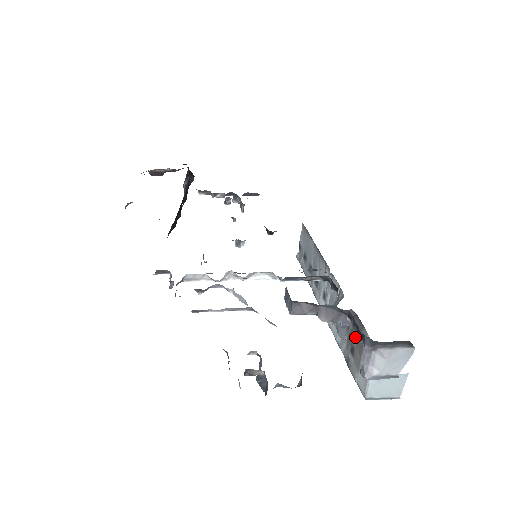
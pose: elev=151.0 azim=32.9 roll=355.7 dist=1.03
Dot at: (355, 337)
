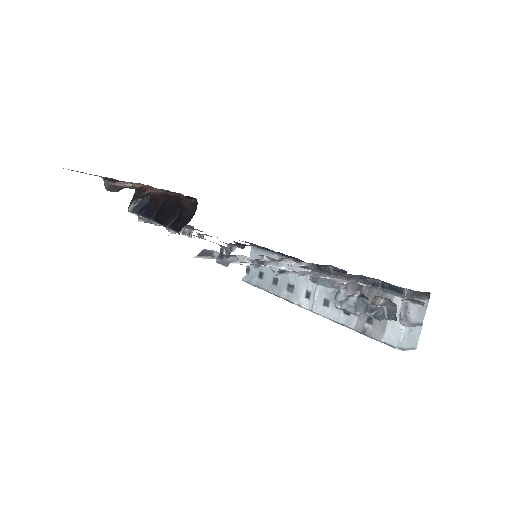
Dot at: occluded
